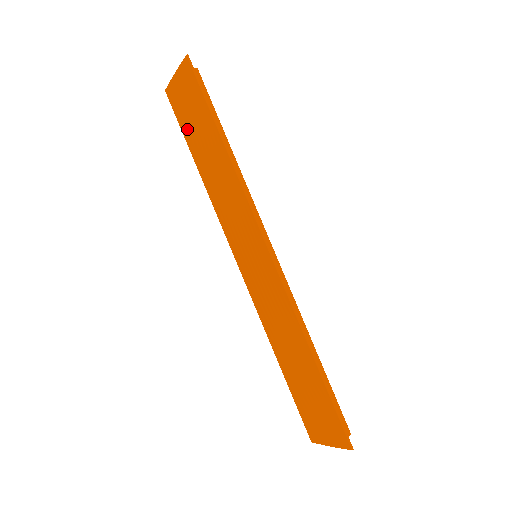
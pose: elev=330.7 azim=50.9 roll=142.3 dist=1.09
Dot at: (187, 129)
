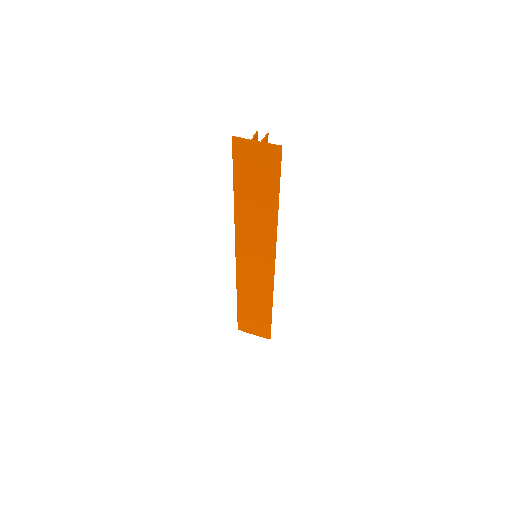
Dot at: (242, 174)
